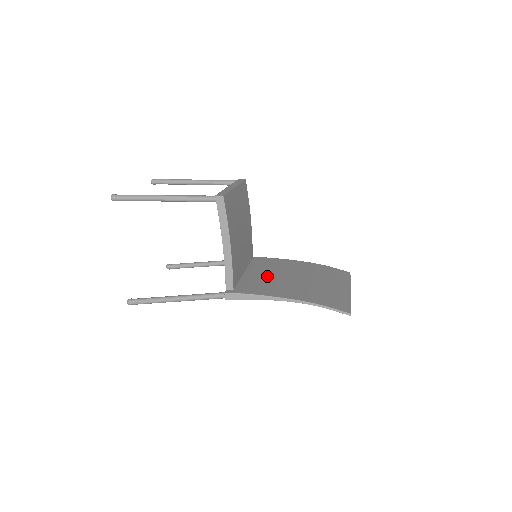
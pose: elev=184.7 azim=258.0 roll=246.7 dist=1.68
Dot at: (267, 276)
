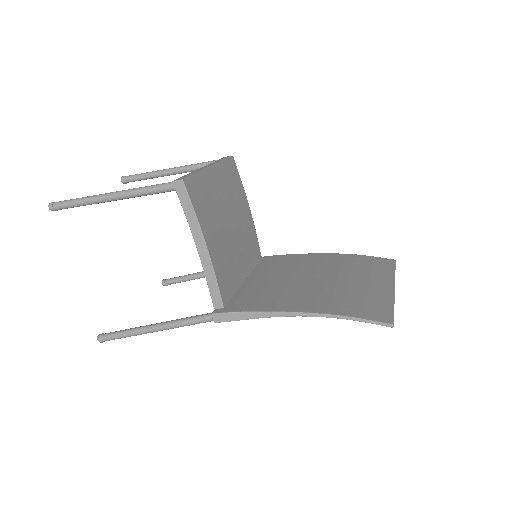
Dot at: (274, 281)
